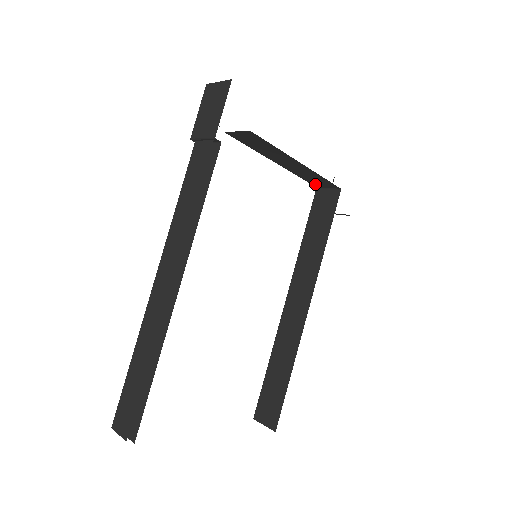
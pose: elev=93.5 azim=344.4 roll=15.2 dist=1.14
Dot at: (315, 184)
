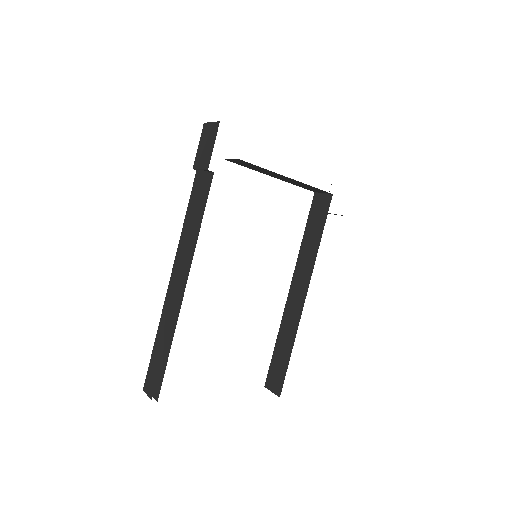
Dot at: (311, 190)
